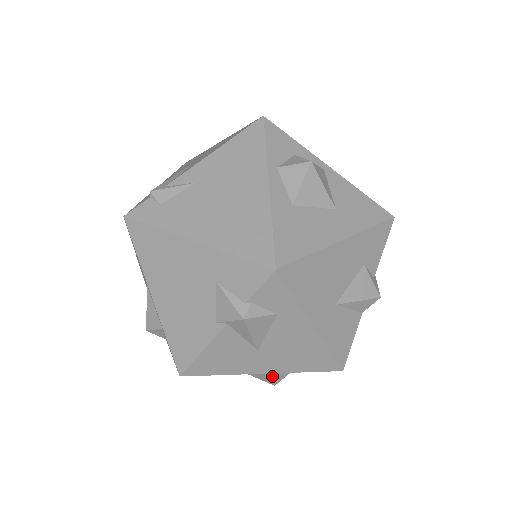
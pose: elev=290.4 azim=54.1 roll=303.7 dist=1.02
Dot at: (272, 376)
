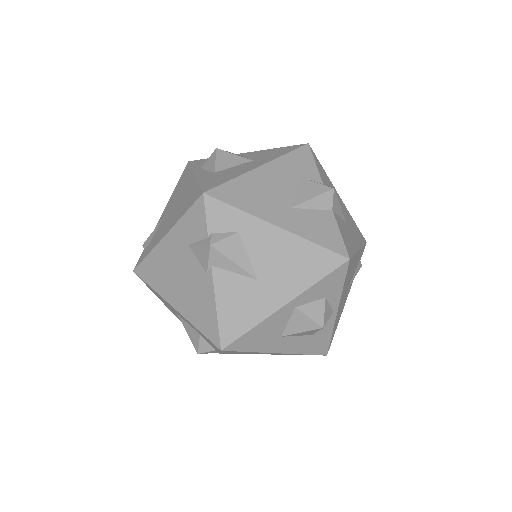
Dot at: (307, 314)
